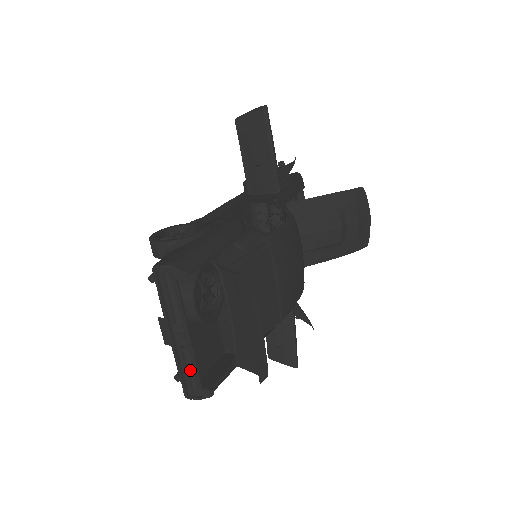
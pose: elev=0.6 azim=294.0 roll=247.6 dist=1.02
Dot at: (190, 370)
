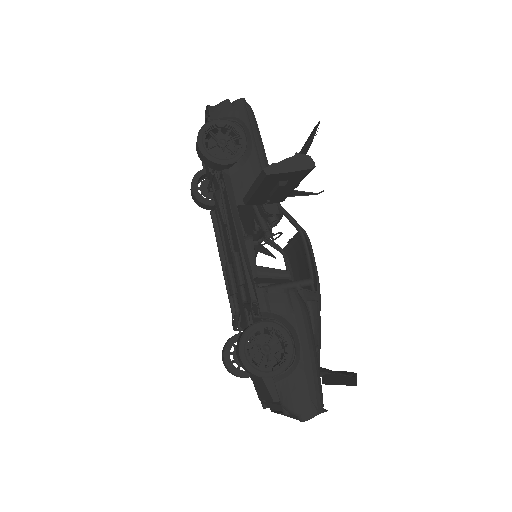
Dot at: occluded
